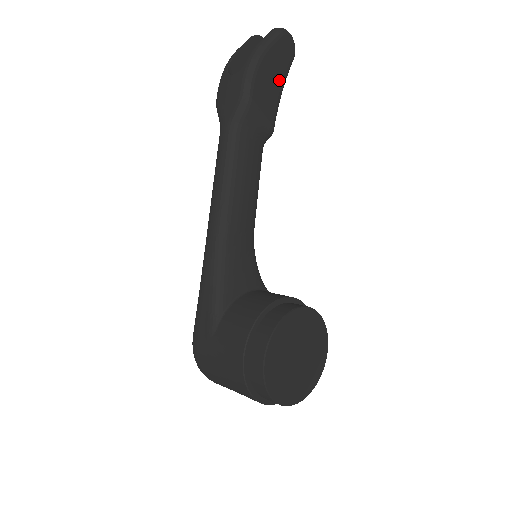
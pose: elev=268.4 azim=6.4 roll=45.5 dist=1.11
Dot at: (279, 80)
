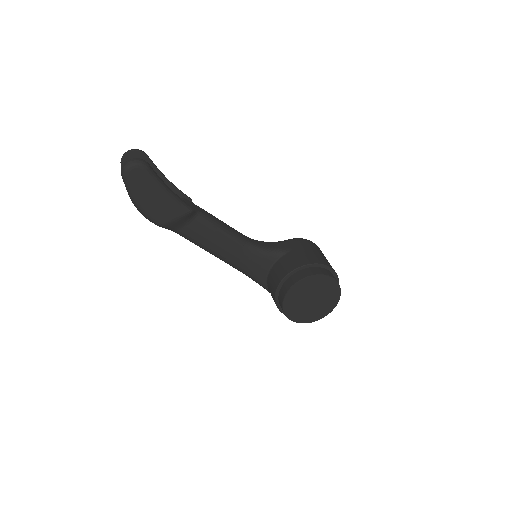
Dot at: (159, 194)
